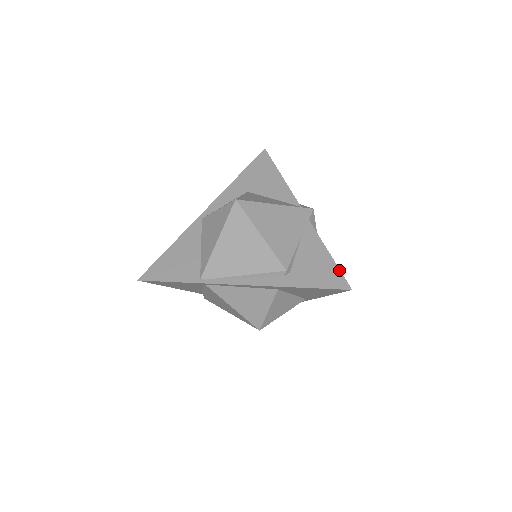
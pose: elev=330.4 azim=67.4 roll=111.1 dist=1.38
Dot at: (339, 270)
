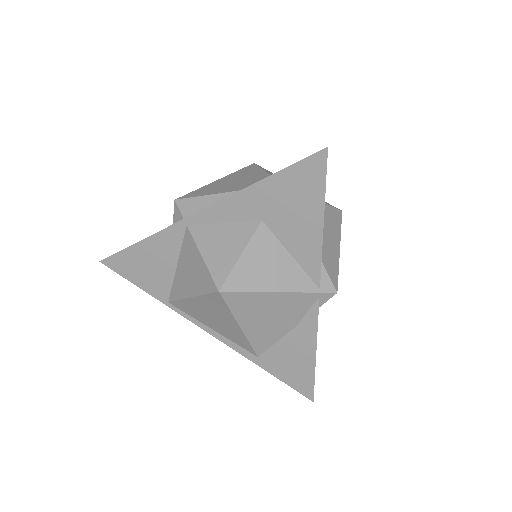
Dot at: (313, 381)
